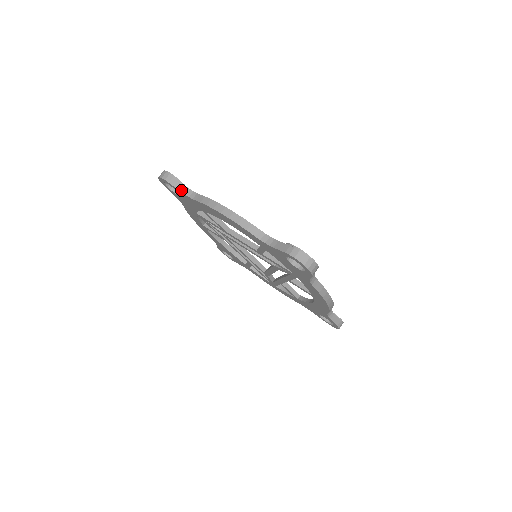
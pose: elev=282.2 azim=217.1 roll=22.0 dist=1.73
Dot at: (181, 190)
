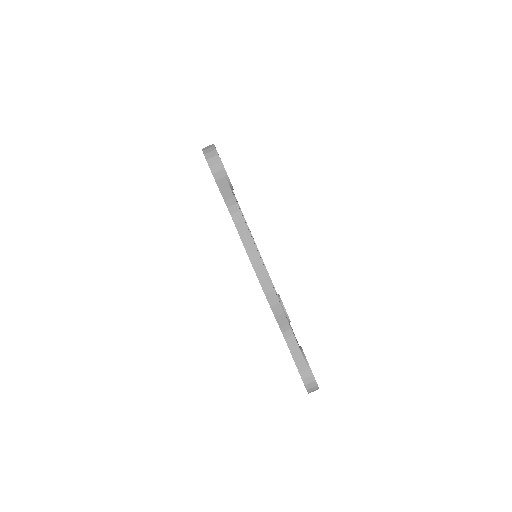
Dot at: occluded
